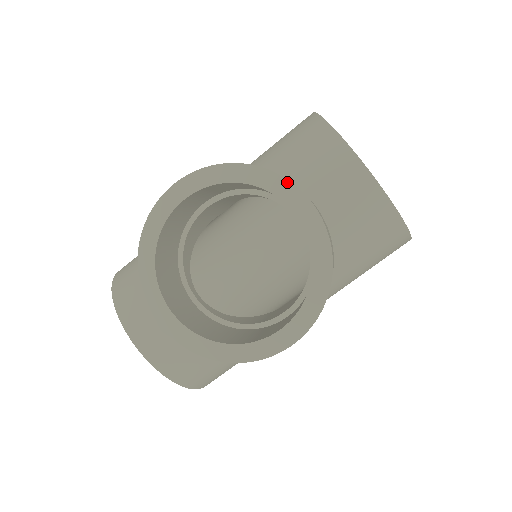
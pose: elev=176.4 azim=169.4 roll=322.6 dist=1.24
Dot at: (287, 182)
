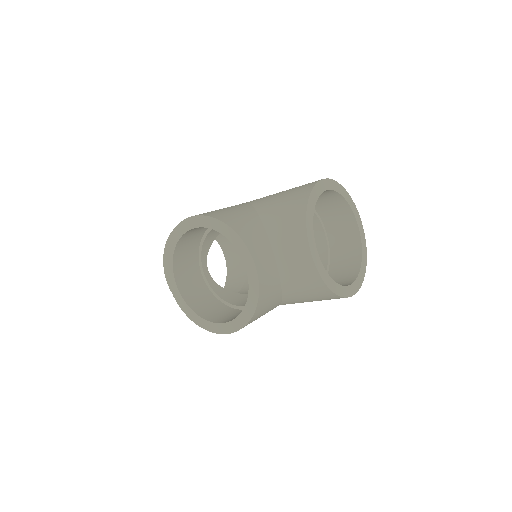
Dot at: (247, 249)
